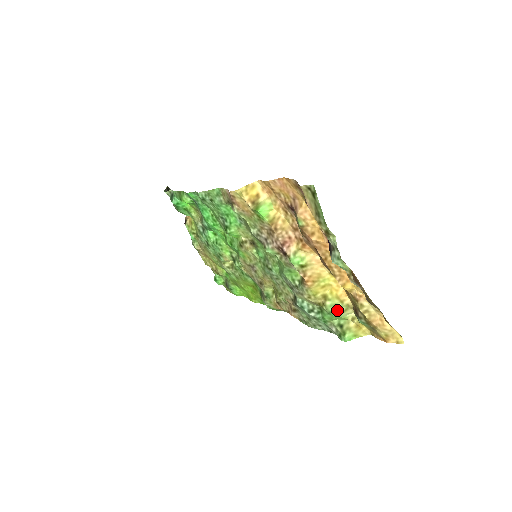
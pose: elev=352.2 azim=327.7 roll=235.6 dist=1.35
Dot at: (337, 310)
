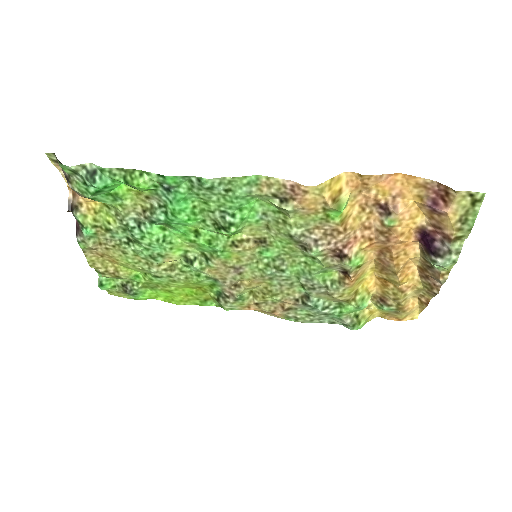
Dot at: (365, 303)
